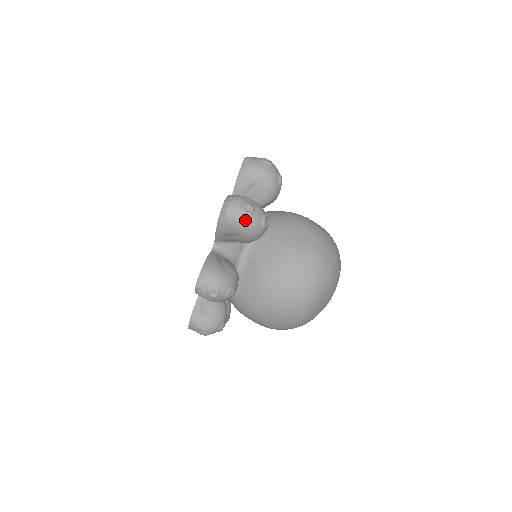
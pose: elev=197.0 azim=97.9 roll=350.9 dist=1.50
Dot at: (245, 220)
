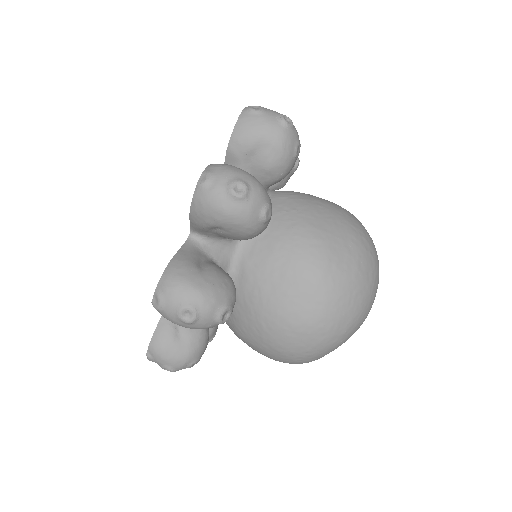
Dot at: (186, 325)
